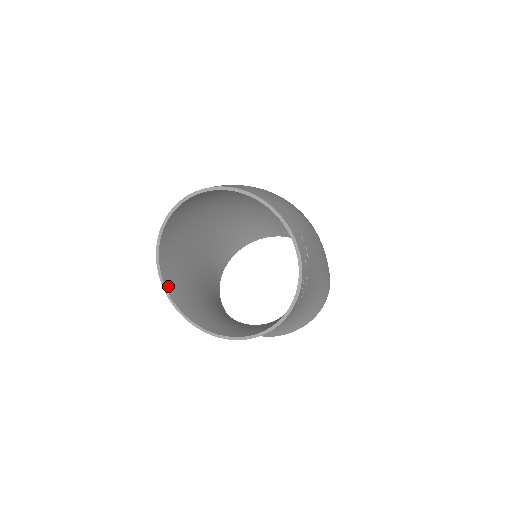
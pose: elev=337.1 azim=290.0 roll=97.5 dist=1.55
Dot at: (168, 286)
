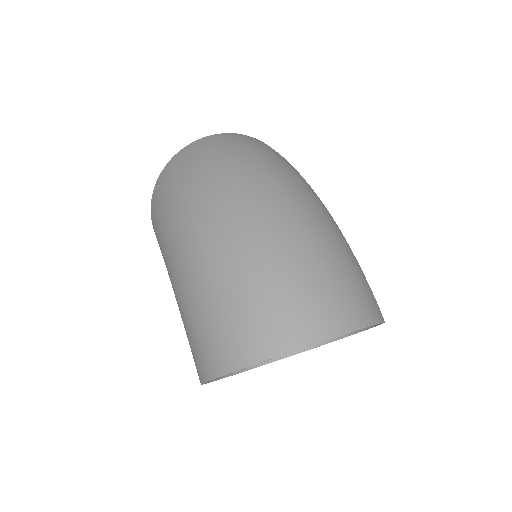
Dot at: occluded
